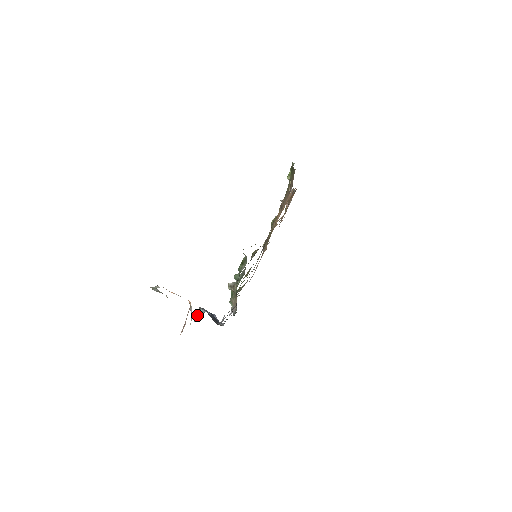
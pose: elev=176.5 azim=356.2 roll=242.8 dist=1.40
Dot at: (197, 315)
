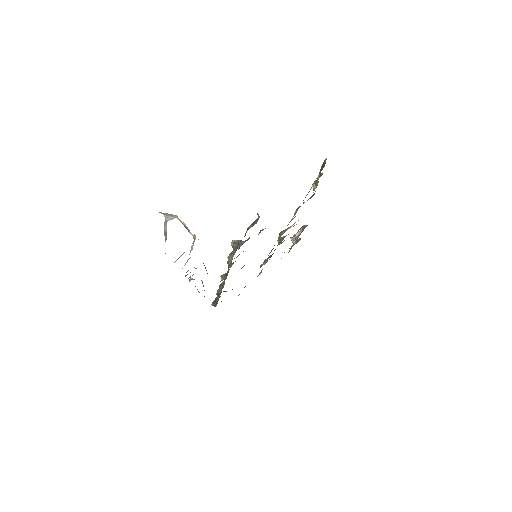
Dot at: occluded
